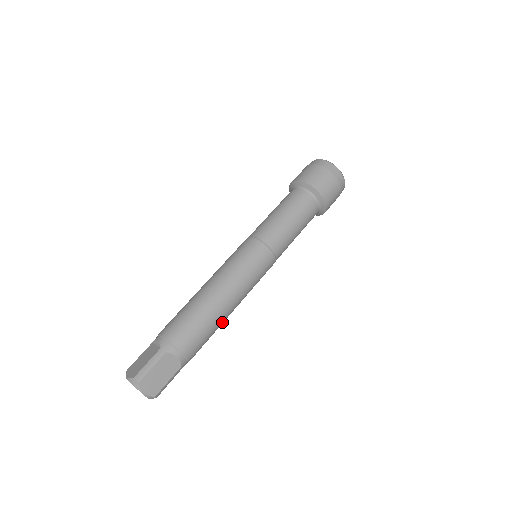
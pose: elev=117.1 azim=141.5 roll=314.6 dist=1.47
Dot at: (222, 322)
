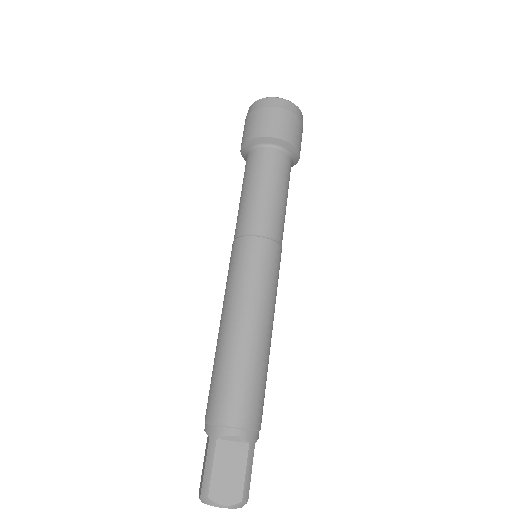
Dot at: (264, 356)
